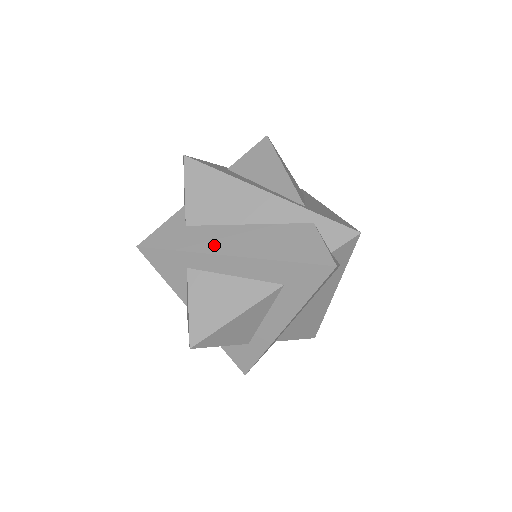
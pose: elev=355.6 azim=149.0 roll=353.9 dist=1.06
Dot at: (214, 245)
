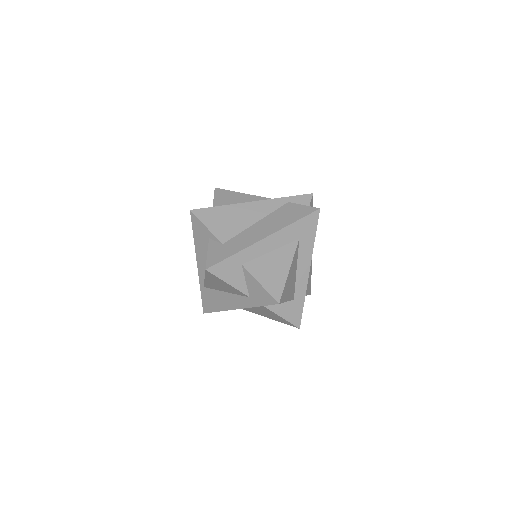
Dot at: (250, 240)
